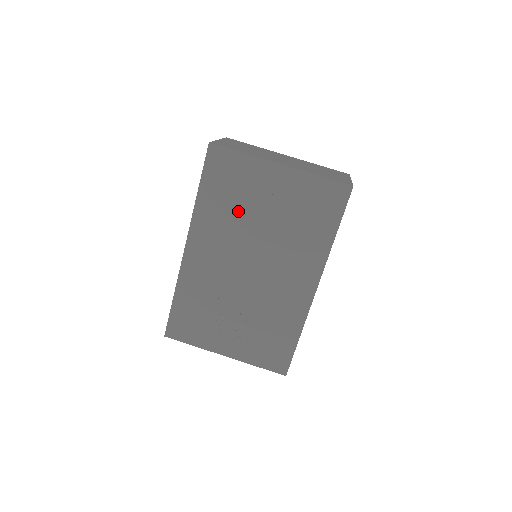
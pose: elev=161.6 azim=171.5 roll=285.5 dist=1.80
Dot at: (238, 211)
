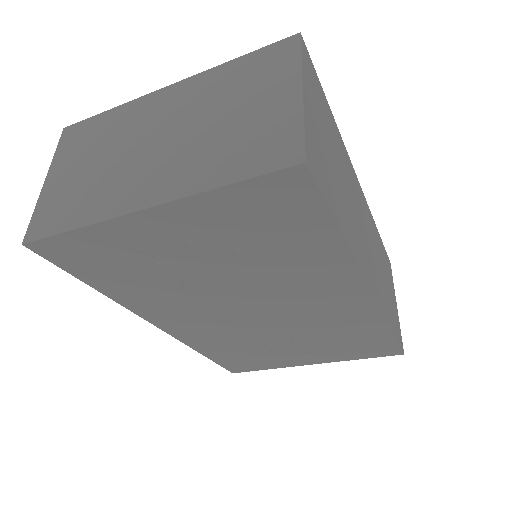
Dot at: (166, 280)
